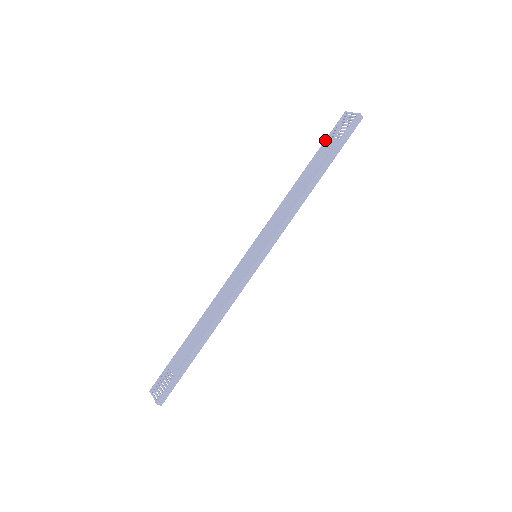
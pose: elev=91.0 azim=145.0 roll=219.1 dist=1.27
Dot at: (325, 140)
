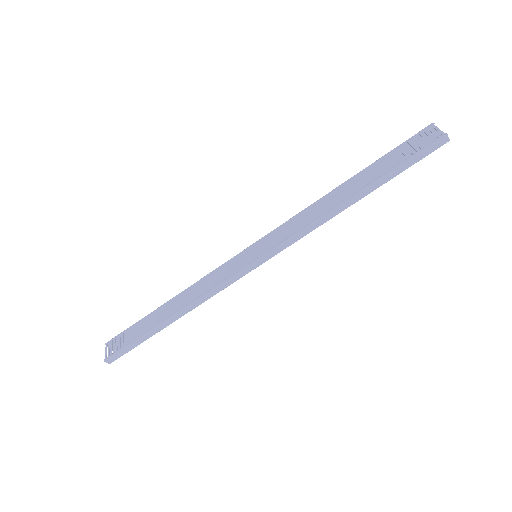
Dot at: (391, 151)
